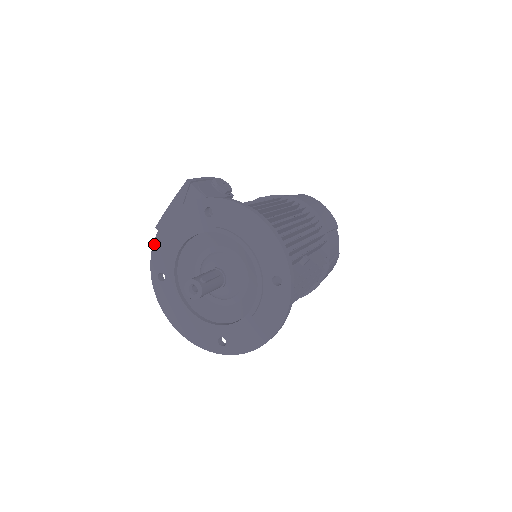
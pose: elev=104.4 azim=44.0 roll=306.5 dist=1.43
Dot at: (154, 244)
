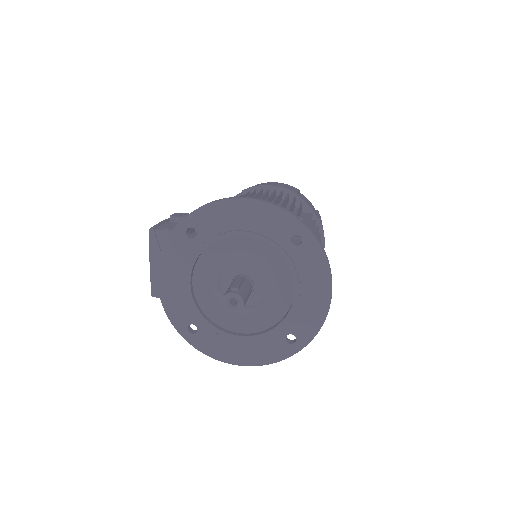
Dot at: (163, 305)
